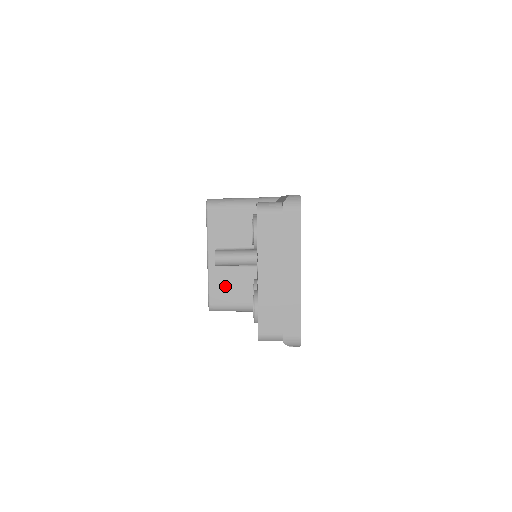
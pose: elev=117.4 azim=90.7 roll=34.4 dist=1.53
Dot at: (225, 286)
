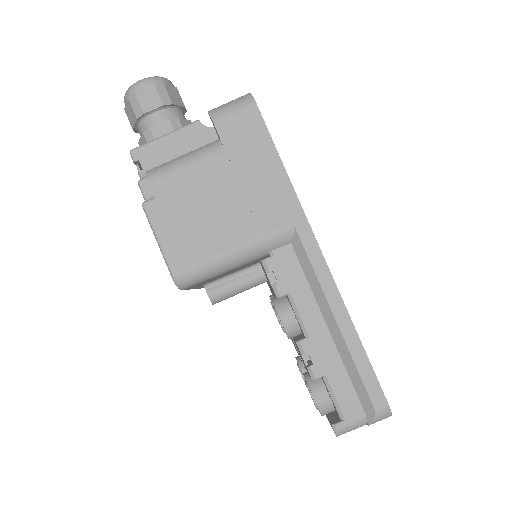
Dot at: occluded
